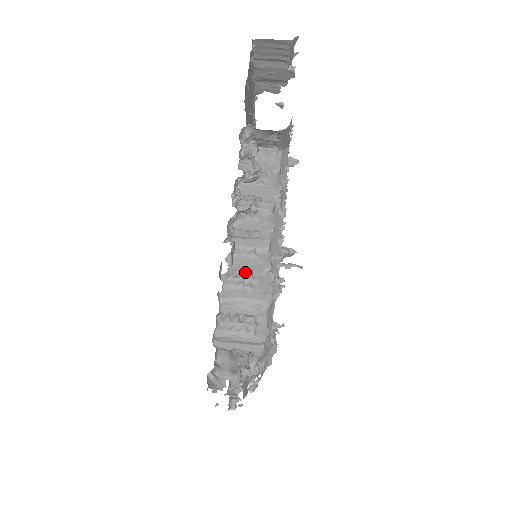
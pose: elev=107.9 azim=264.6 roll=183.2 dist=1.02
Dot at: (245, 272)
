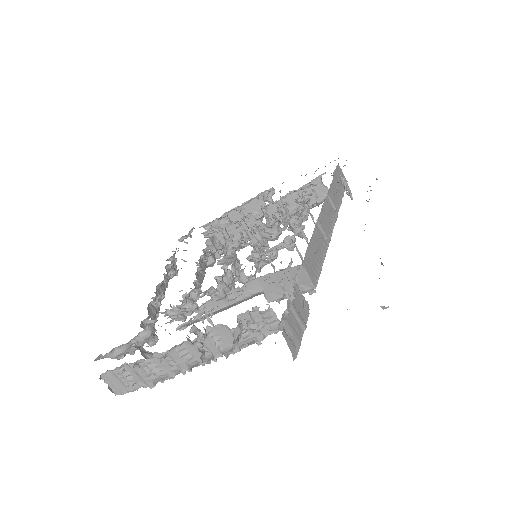
Dot at: (156, 367)
